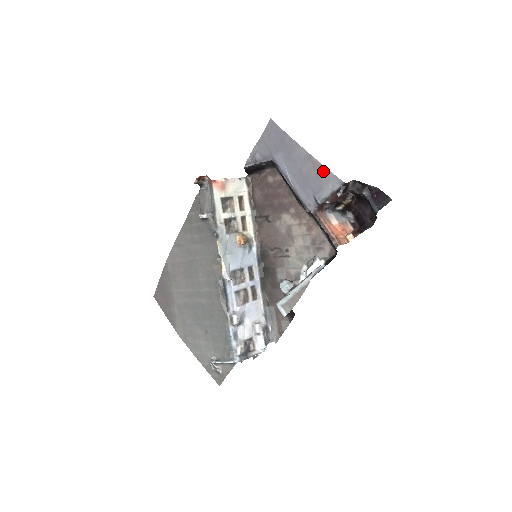
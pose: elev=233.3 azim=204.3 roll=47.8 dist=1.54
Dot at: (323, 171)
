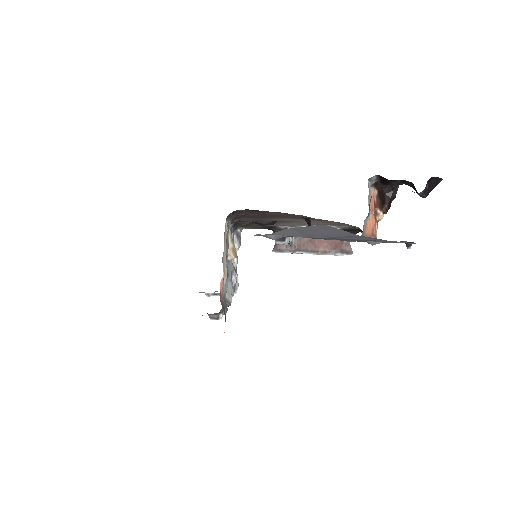
Dot at: occluded
